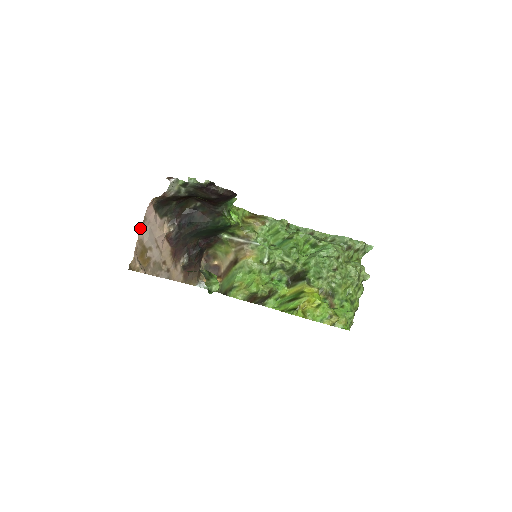
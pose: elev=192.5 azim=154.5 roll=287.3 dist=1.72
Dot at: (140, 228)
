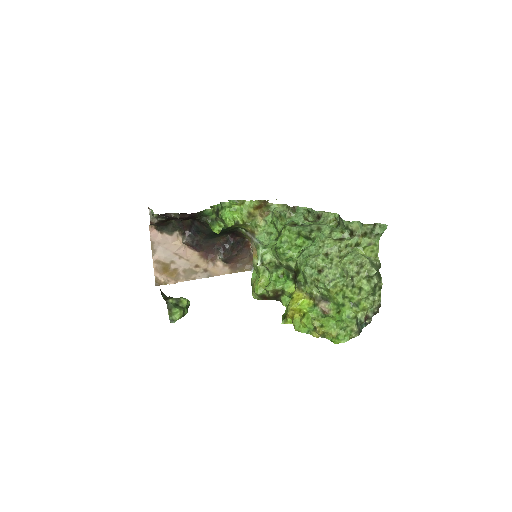
Dot at: occluded
